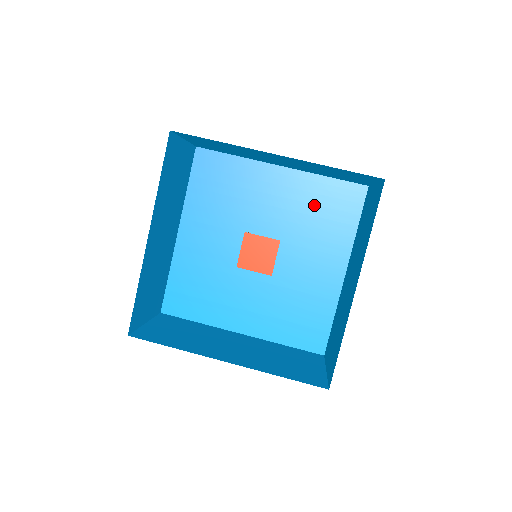
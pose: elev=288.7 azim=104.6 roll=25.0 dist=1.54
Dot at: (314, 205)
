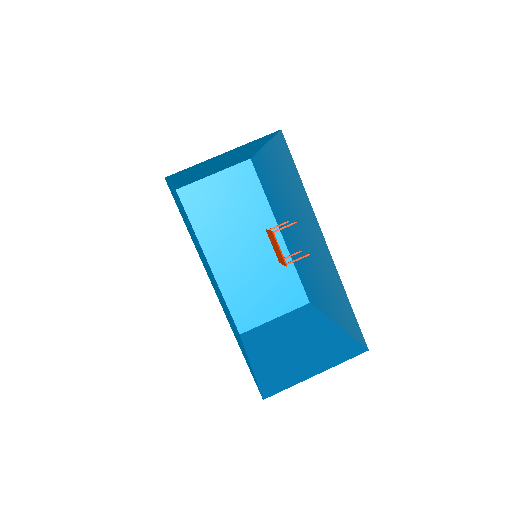
Dot at: (334, 288)
